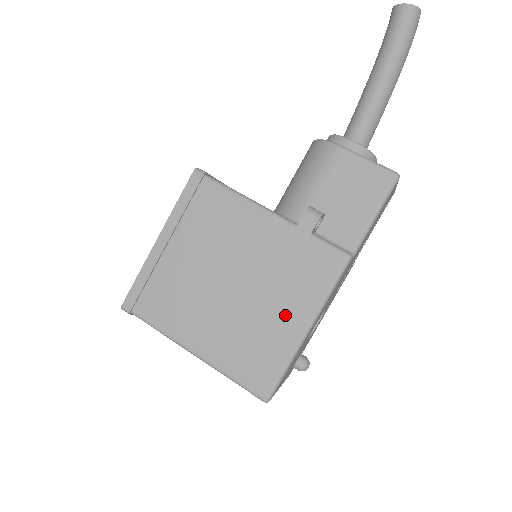
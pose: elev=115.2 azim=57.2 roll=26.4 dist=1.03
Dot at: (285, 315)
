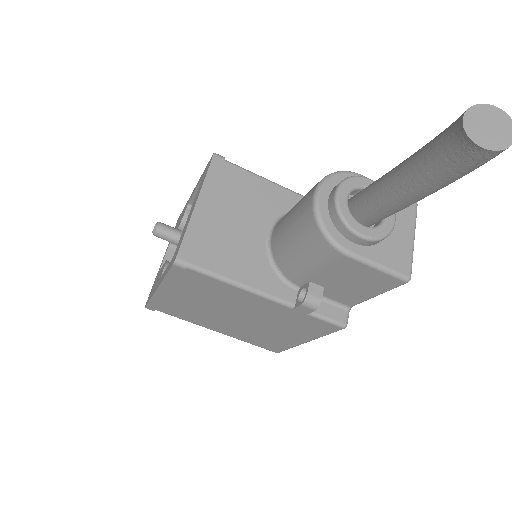
Dot at: (287, 336)
